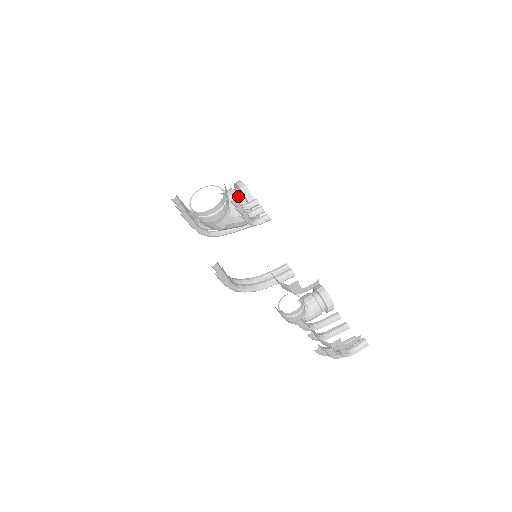
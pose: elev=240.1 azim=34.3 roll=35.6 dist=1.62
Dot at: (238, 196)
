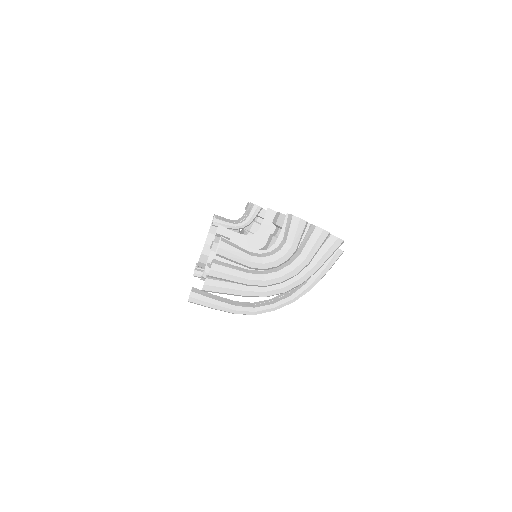
Dot at: occluded
